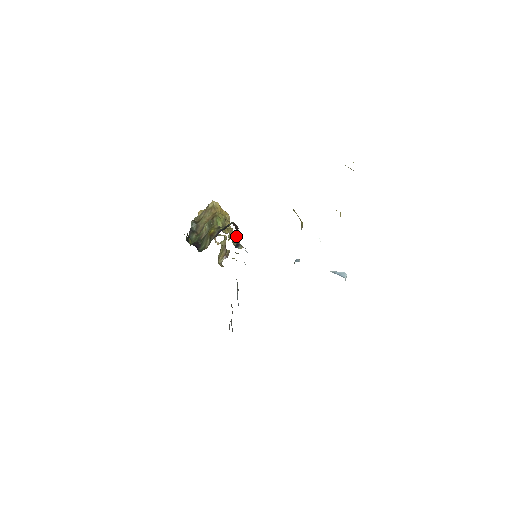
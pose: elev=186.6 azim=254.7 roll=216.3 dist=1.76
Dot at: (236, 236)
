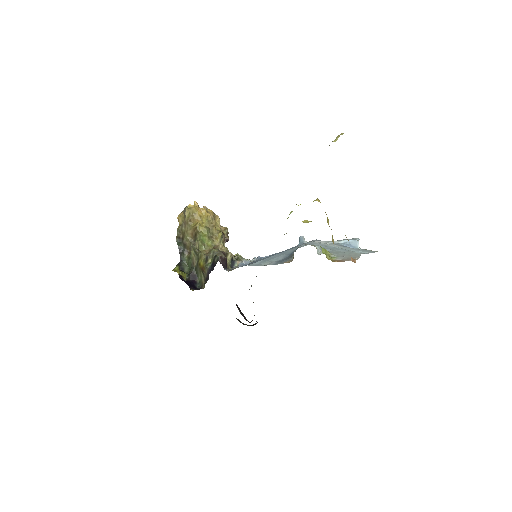
Dot at: (227, 256)
